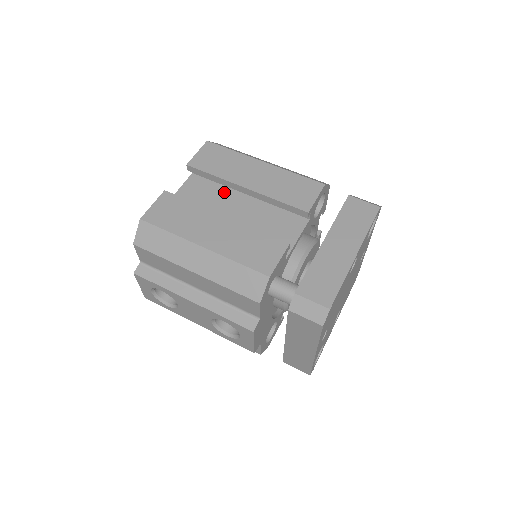
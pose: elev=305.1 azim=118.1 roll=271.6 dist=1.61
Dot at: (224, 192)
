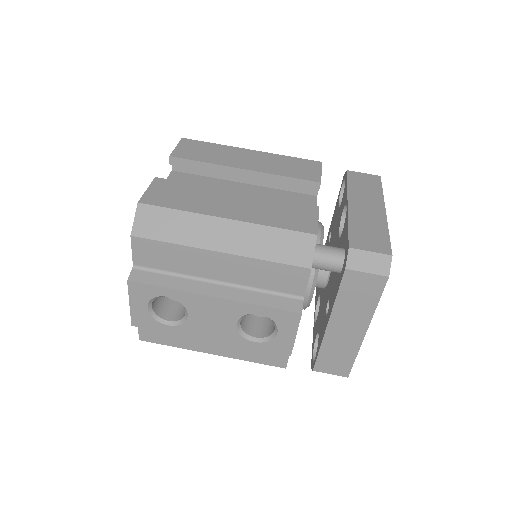
Dot at: (216, 183)
